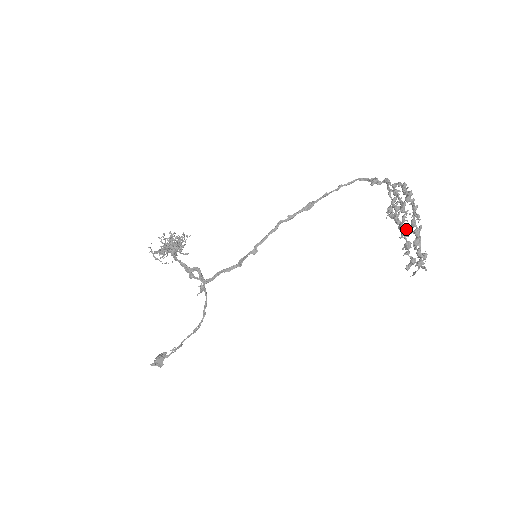
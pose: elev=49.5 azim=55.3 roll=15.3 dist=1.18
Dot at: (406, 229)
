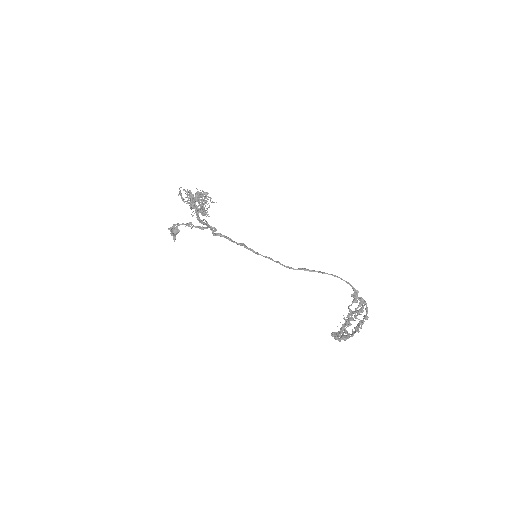
Dot at: occluded
